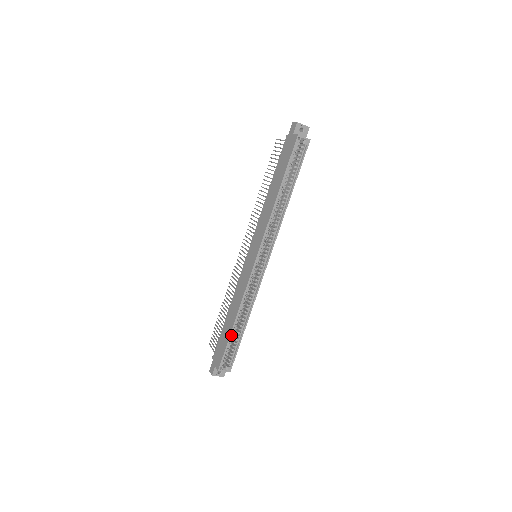
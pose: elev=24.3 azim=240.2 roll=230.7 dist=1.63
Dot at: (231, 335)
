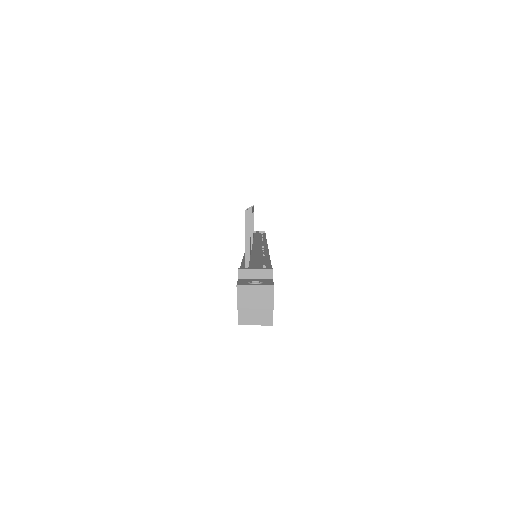
Dot at: occluded
